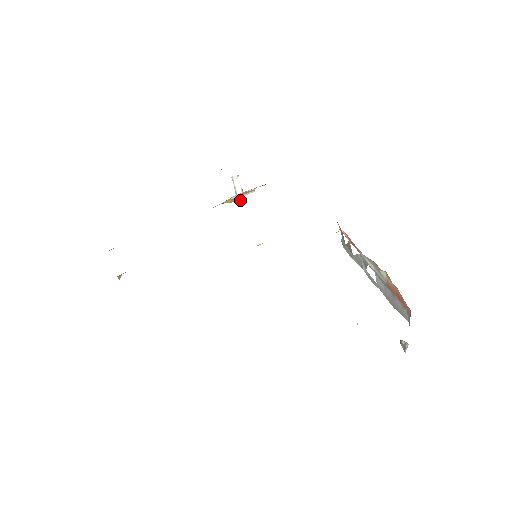
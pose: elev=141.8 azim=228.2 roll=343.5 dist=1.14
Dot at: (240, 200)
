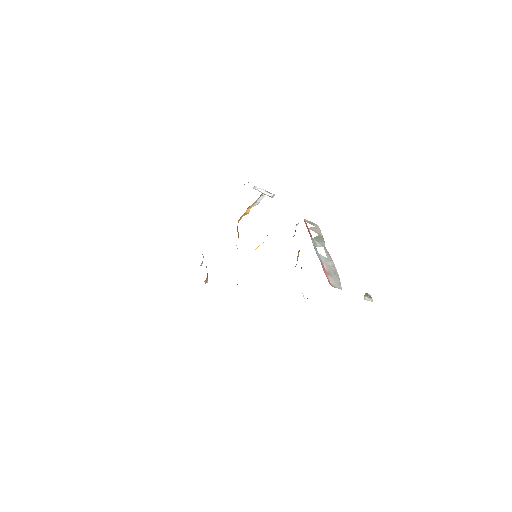
Dot at: (271, 197)
